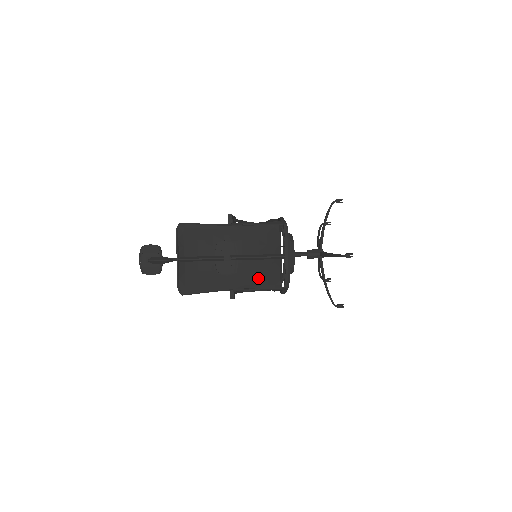
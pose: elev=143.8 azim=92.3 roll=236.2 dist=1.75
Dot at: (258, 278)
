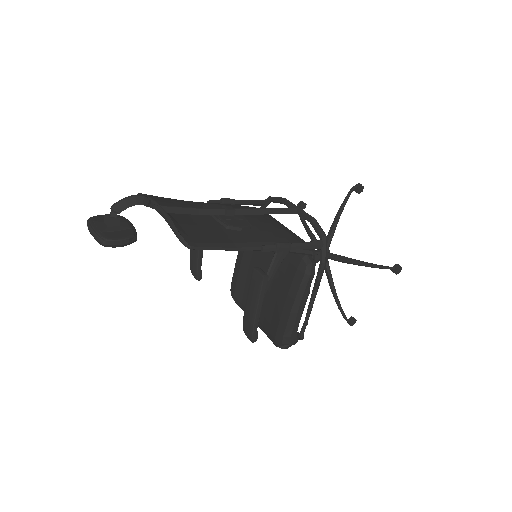
Dot at: (282, 236)
